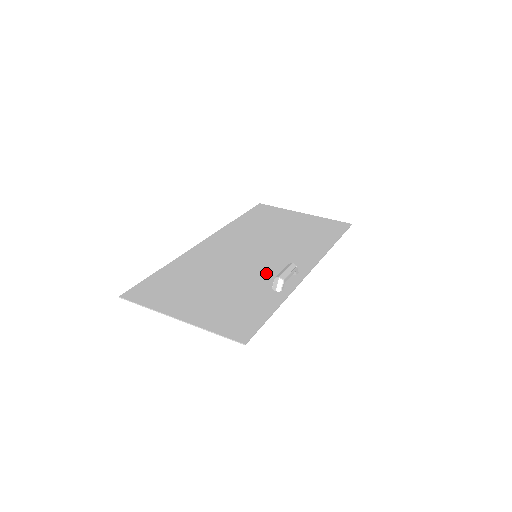
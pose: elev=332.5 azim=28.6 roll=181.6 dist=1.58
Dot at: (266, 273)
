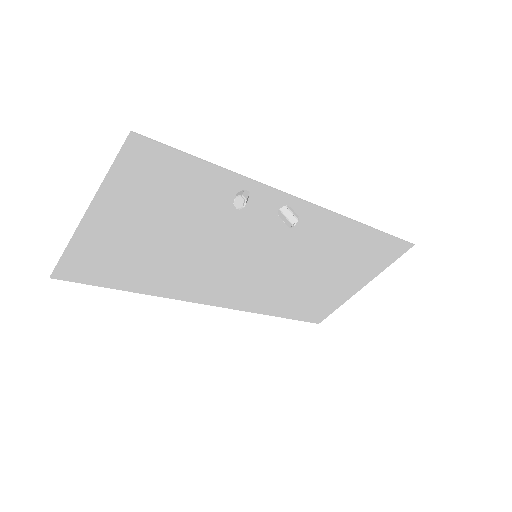
Dot at: (247, 224)
